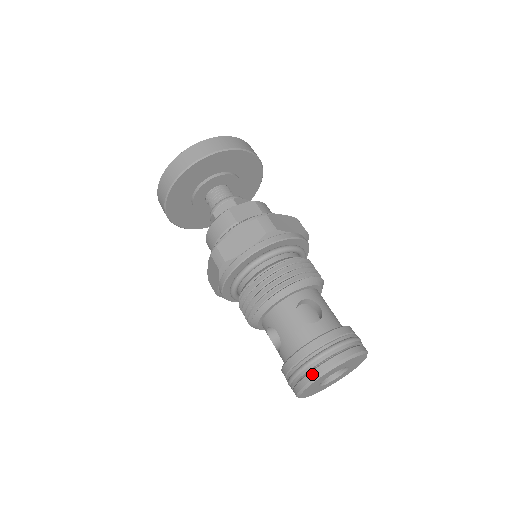
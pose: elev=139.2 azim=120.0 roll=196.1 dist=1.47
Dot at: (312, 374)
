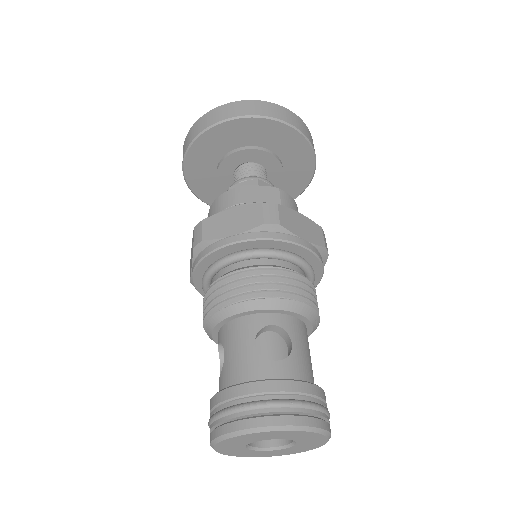
Dot at: (232, 425)
